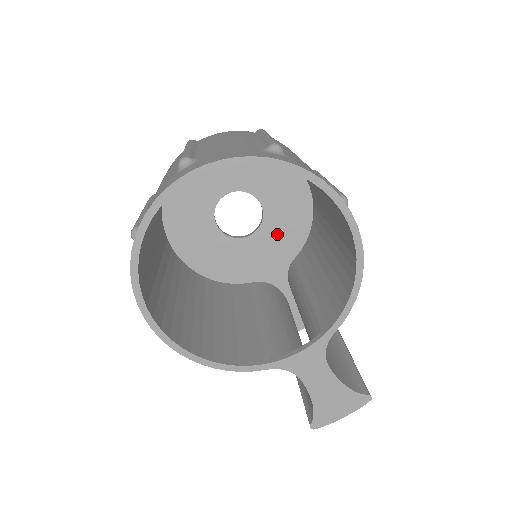
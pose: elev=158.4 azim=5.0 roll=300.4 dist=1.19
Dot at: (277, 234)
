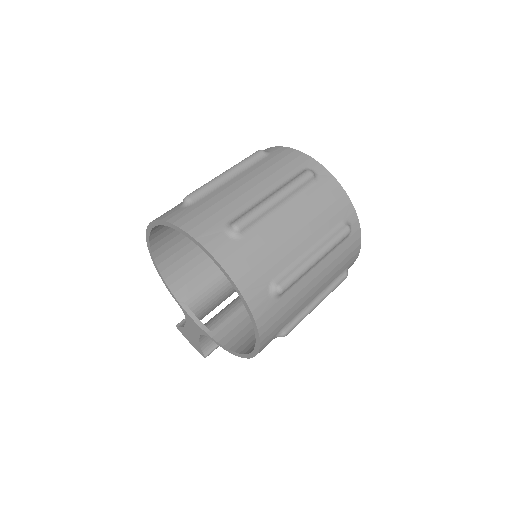
Dot at: occluded
